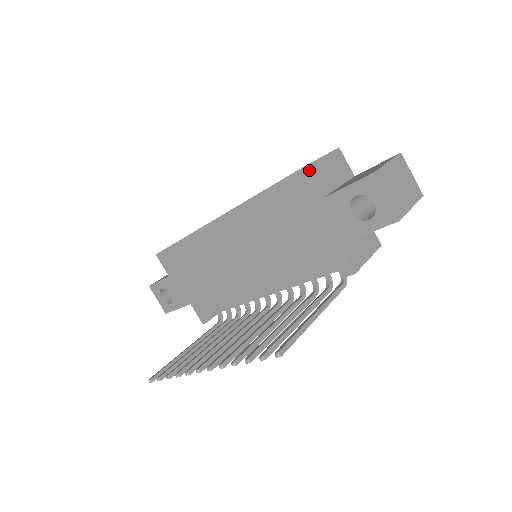
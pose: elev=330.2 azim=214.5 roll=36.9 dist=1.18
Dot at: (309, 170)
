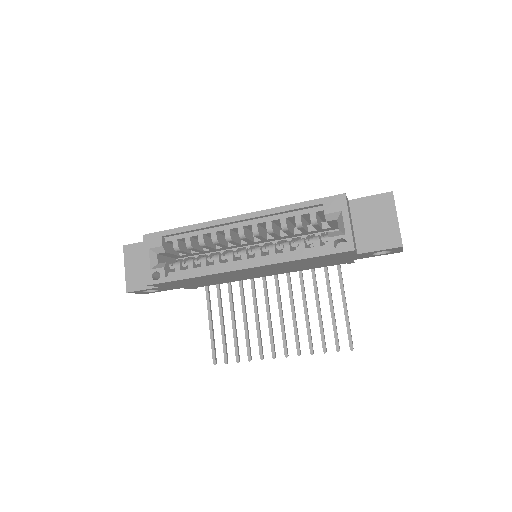
Dot at: (355, 251)
